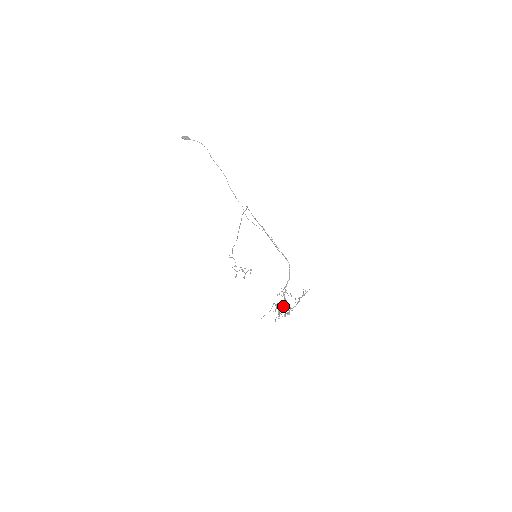
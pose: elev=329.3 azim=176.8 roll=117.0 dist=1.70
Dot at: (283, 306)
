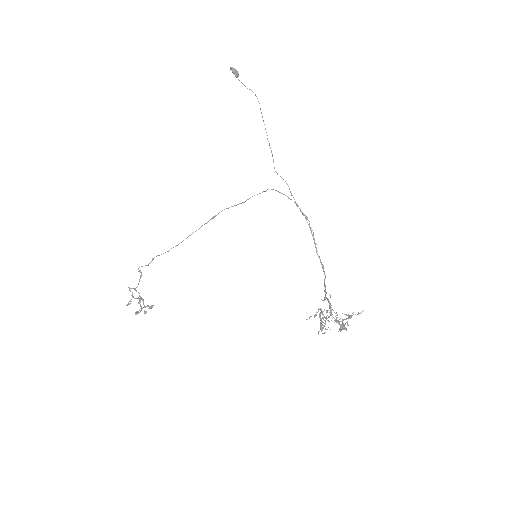
Dot at: occluded
